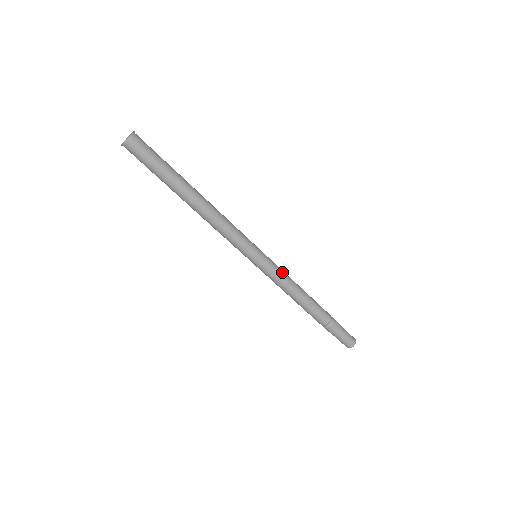
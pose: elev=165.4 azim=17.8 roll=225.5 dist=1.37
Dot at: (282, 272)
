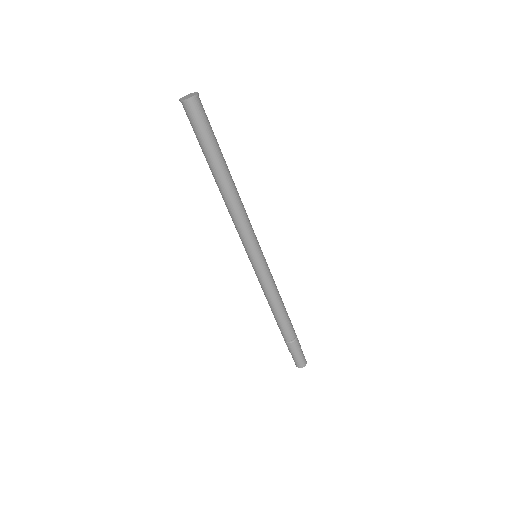
Dot at: (268, 284)
